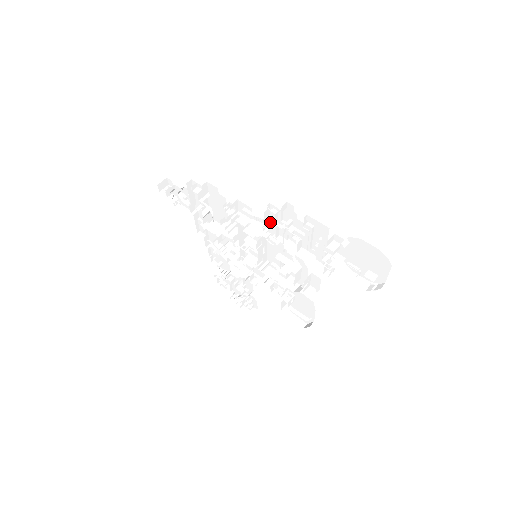
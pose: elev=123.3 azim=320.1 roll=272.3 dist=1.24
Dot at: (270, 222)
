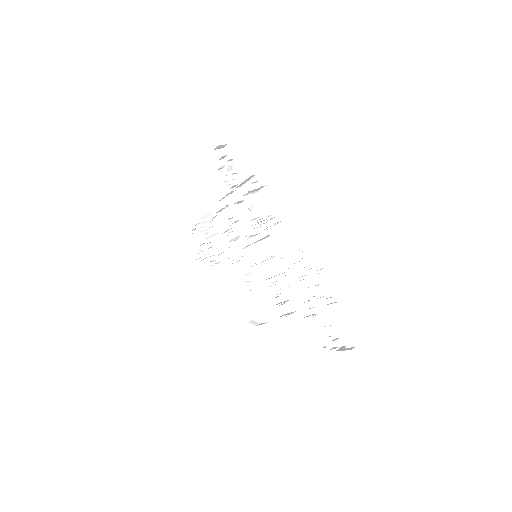
Dot at: (296, 256)
